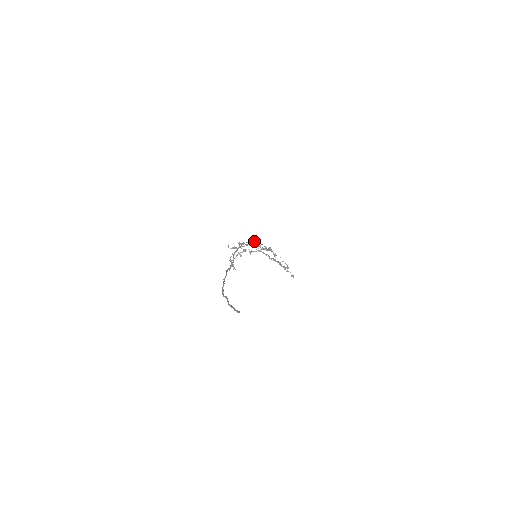
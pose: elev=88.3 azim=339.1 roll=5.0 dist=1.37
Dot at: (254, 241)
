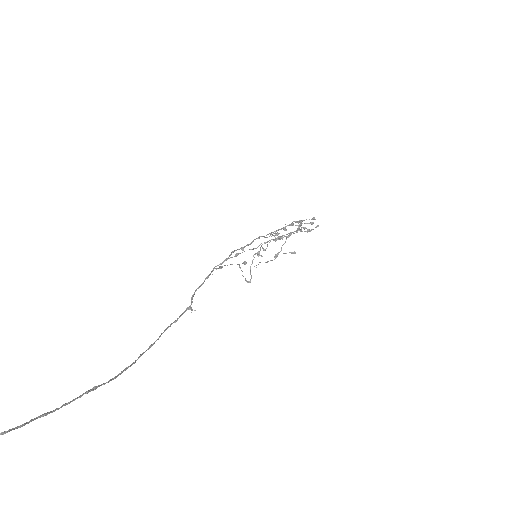
Dot at: (249, 244)
